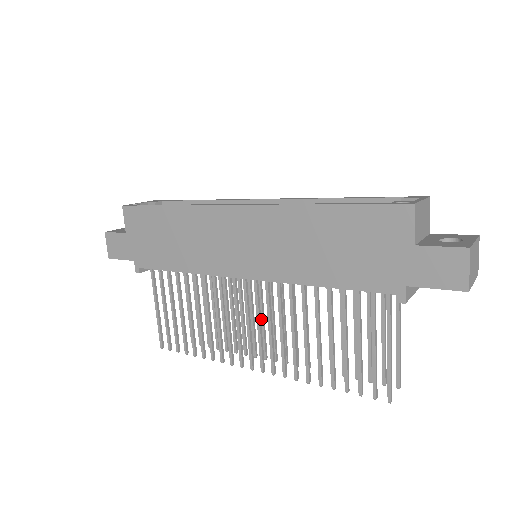
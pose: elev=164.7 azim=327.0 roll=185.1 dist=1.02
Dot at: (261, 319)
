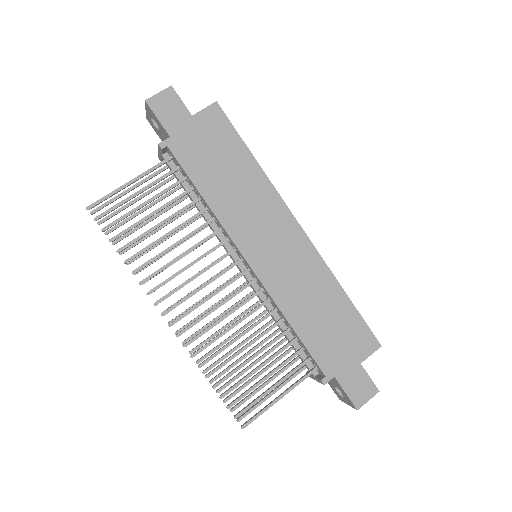
Dot at: occluded
